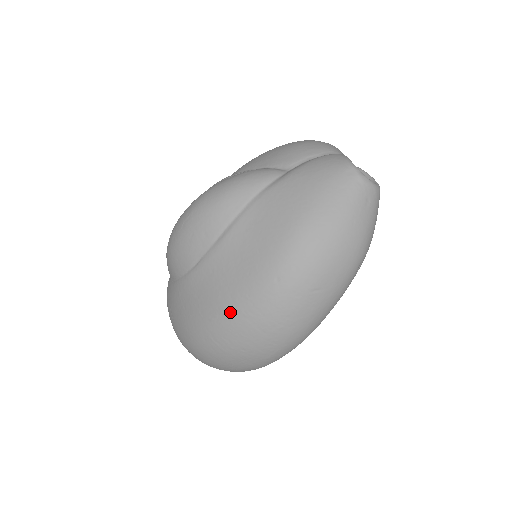
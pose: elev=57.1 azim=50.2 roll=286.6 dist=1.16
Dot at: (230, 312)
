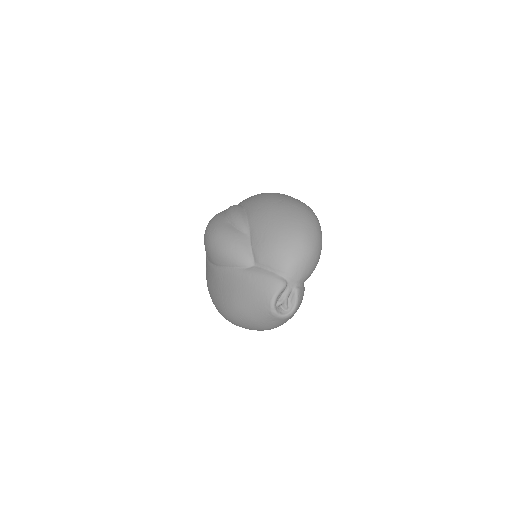
Dot at: (210, 294)
